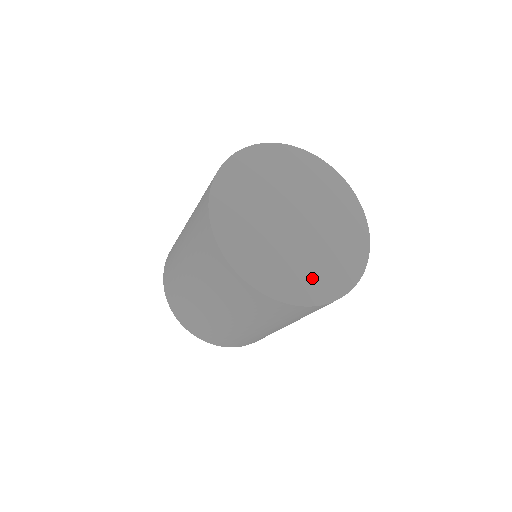
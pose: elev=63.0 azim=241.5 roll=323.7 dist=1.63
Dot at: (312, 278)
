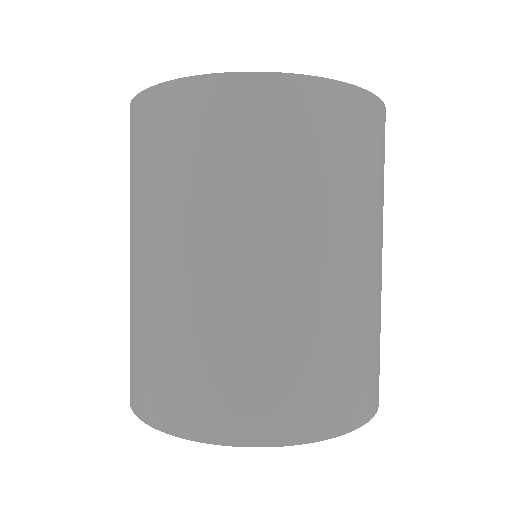
Dot at: occluded
